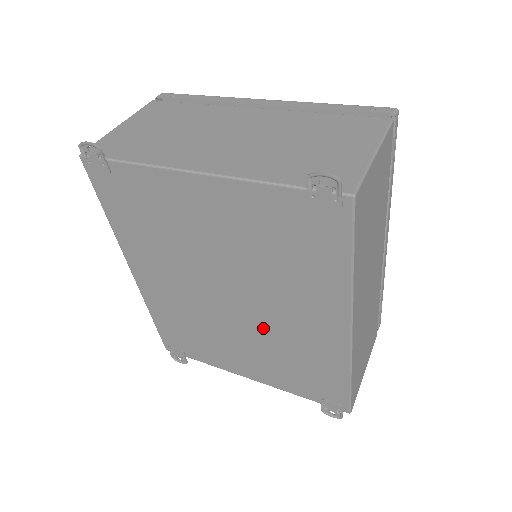
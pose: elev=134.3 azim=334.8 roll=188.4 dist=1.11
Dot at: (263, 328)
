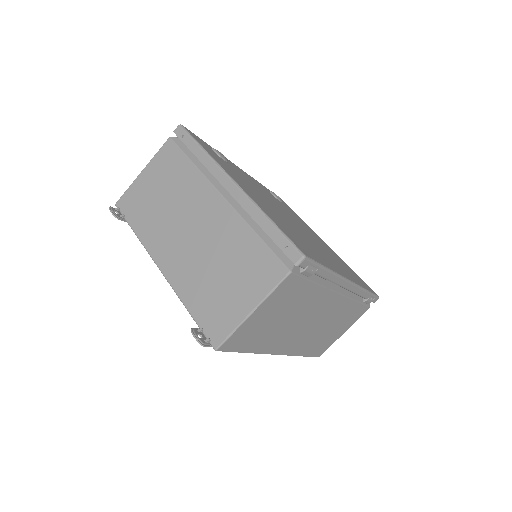
Dot at: occluded
